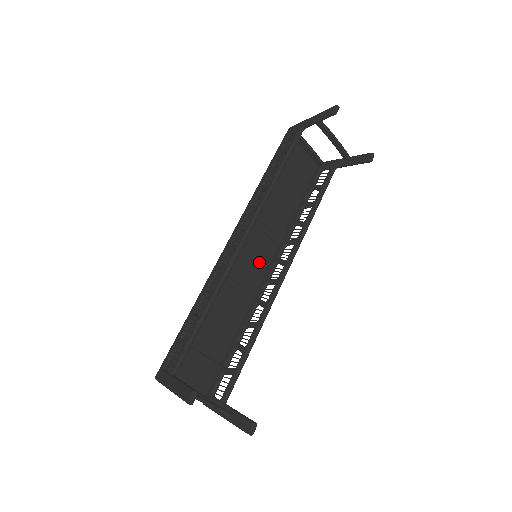
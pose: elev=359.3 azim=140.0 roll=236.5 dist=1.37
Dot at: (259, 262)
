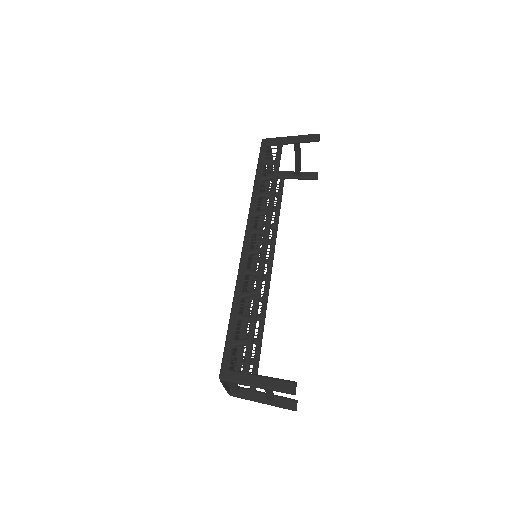
Dot at: (249, 260)
